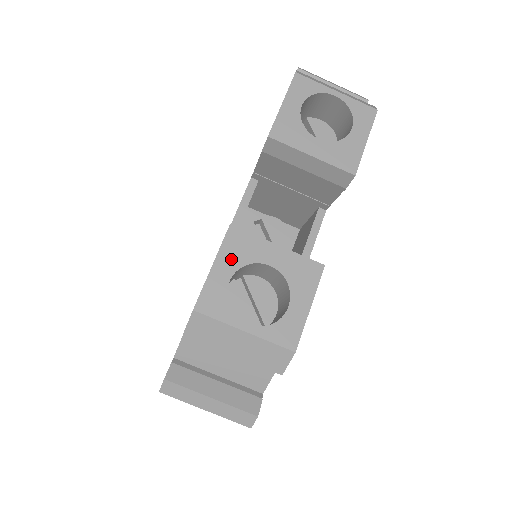
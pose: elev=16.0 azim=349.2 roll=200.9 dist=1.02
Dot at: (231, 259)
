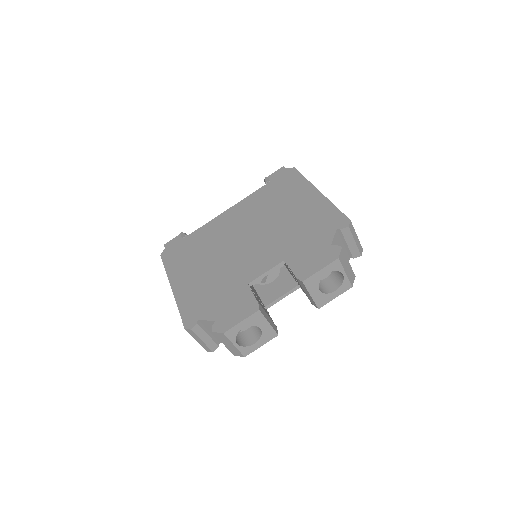
Dot at: (250, 322)
